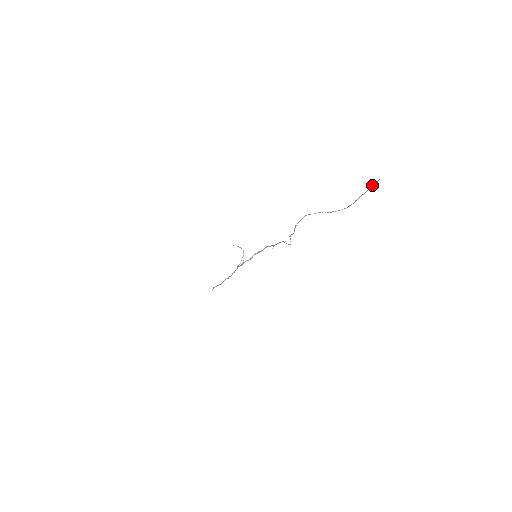
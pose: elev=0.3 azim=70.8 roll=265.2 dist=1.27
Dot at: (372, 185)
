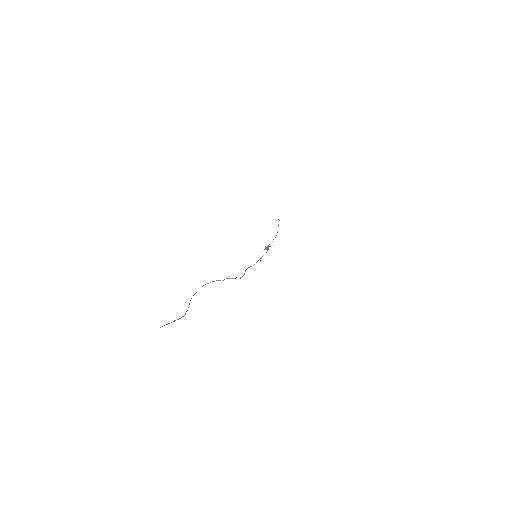
Dot at: (167, 324)
